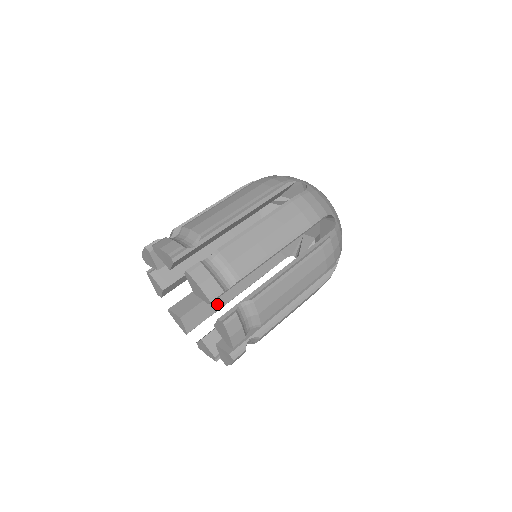
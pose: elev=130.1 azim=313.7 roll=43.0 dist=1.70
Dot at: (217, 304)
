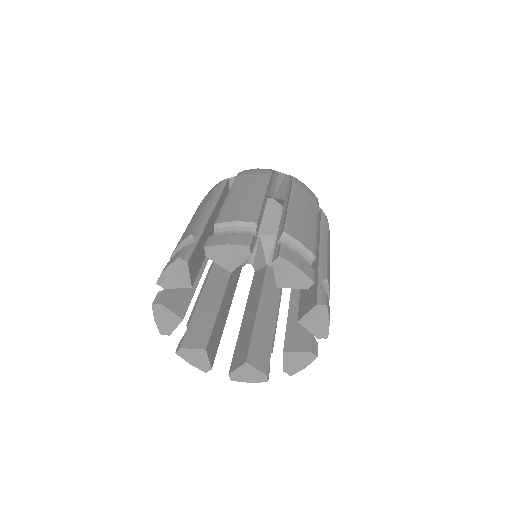
Dot at: (267, 335)
